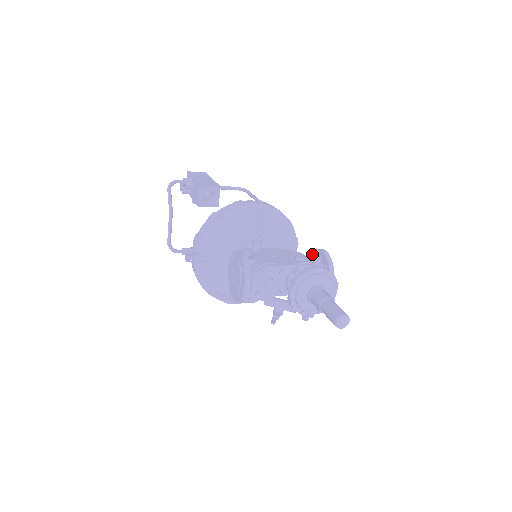
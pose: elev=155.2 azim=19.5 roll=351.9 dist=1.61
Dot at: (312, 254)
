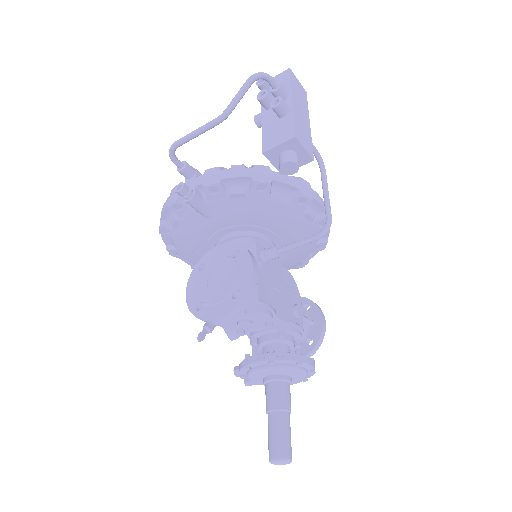
Dot at: (307, 302)
